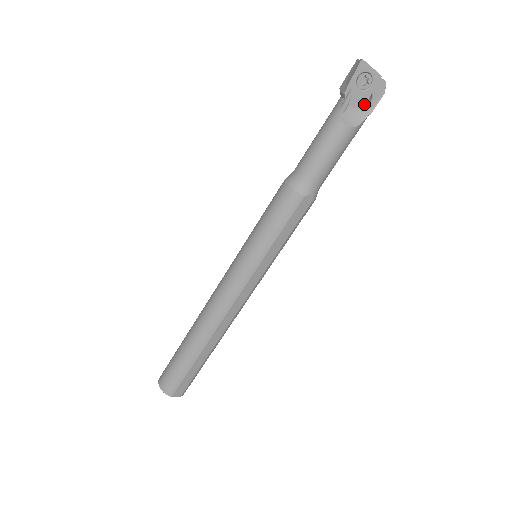
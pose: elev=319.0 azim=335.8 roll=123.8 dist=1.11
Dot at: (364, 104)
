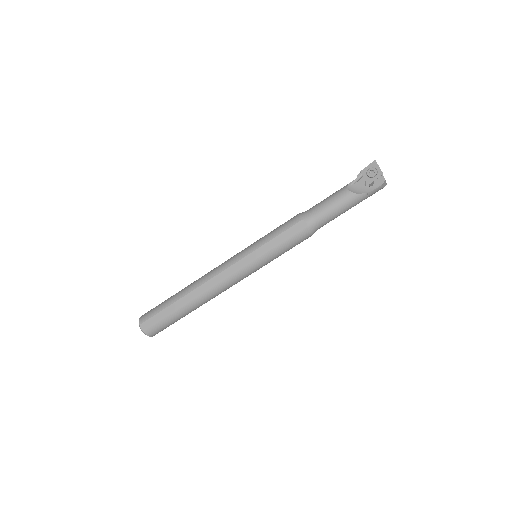
Dot at: (367, 187)
